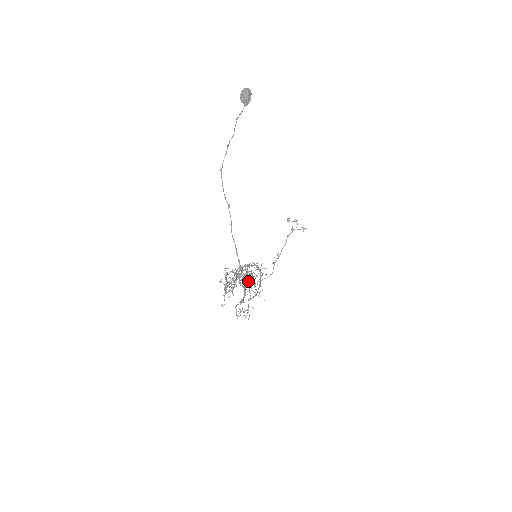
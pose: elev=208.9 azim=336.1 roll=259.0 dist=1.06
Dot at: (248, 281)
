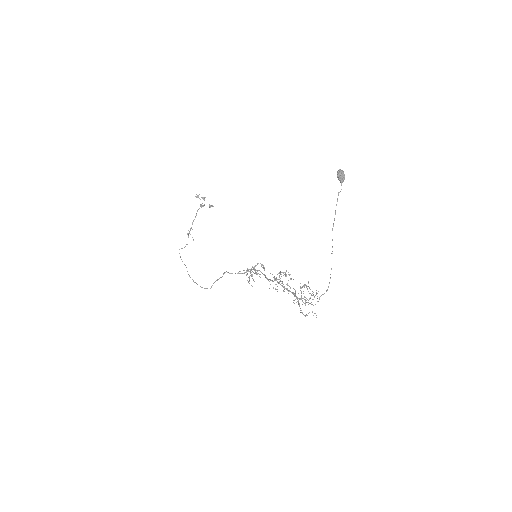
Dot at: (244, 273)
